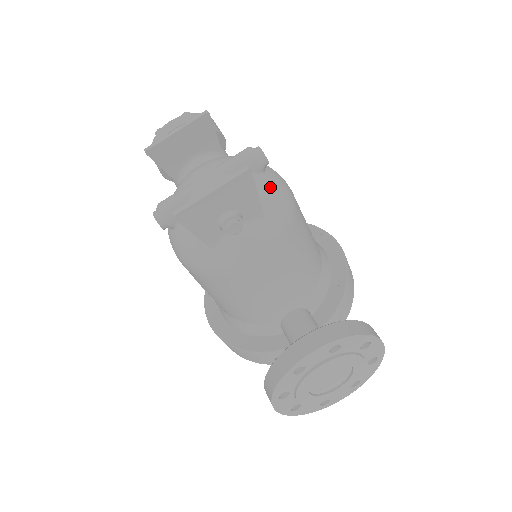
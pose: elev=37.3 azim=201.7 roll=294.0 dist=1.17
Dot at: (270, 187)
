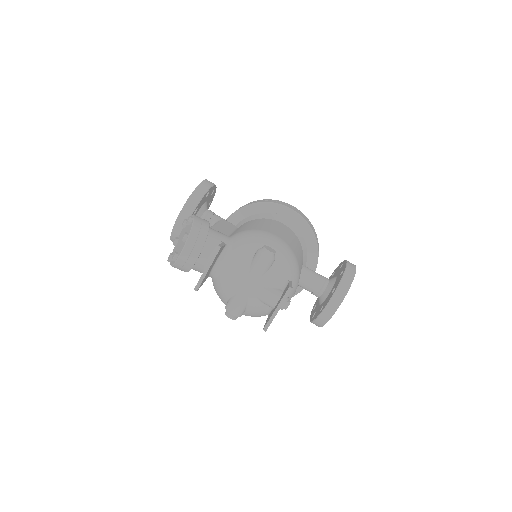
Dot at: (284, 263)
